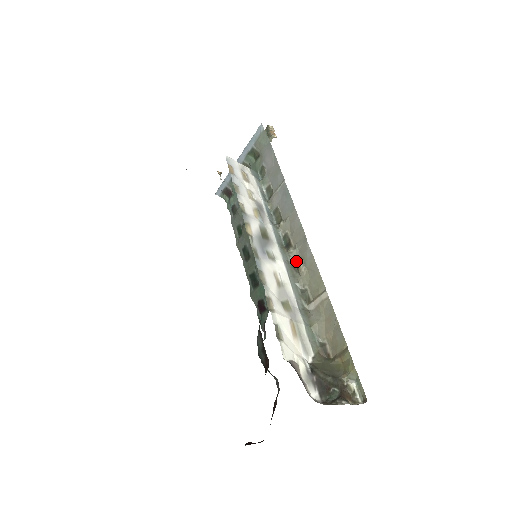
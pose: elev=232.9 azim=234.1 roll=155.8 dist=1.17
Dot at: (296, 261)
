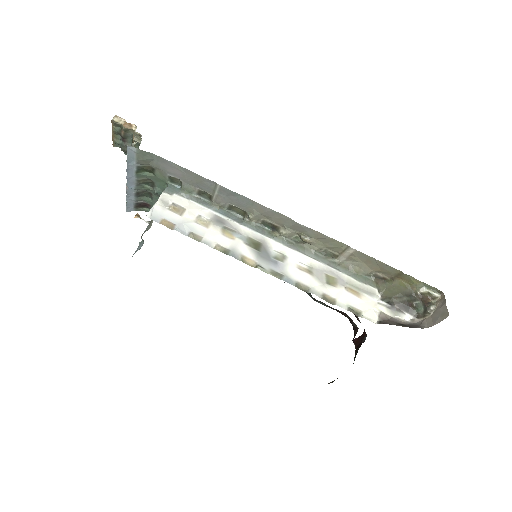
Dot at: (295, 236)
